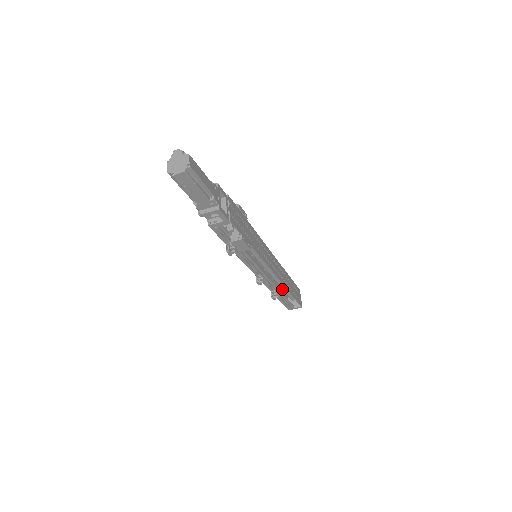
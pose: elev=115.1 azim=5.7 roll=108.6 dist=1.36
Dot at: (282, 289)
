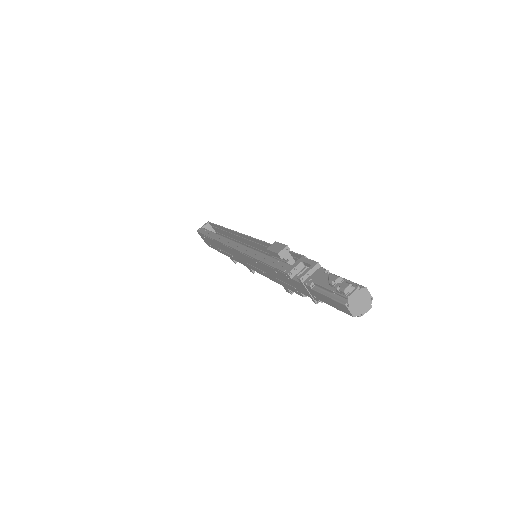
Dot at: occluded
